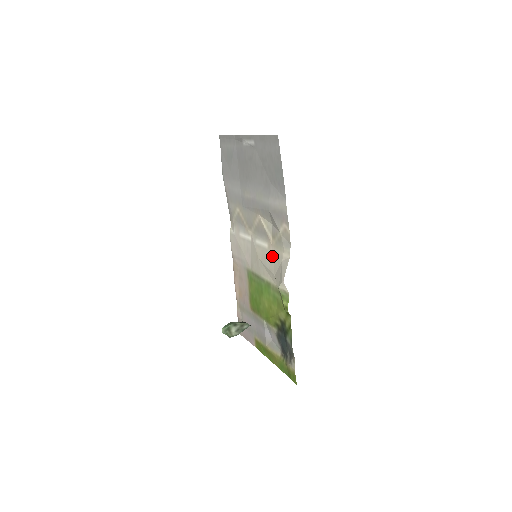
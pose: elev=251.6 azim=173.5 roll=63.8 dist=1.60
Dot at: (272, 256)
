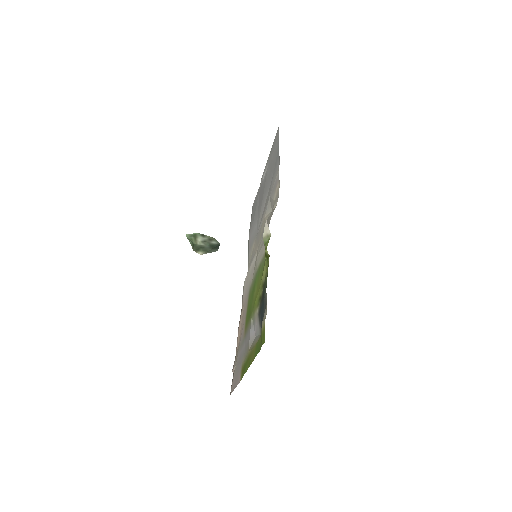
Dot at: occluded
